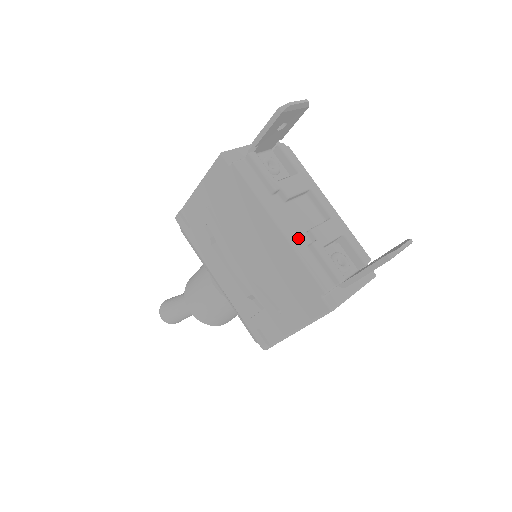
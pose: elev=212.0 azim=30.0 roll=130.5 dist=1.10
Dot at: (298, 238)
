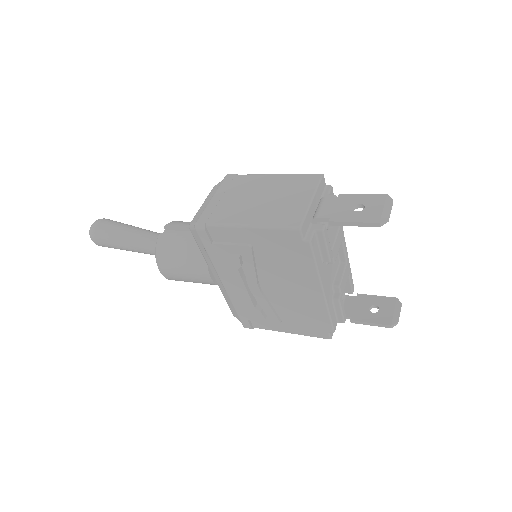
Dot at: (330, 295)
